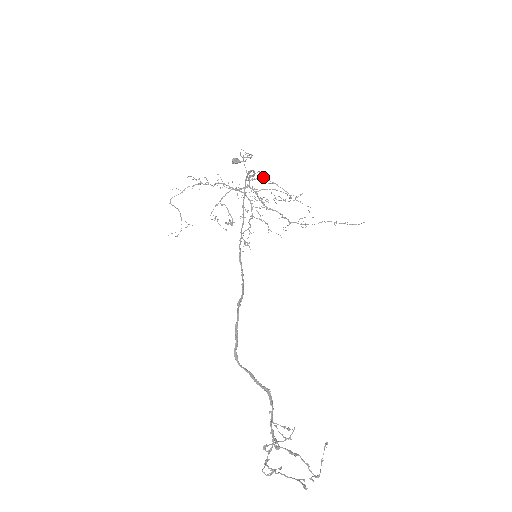
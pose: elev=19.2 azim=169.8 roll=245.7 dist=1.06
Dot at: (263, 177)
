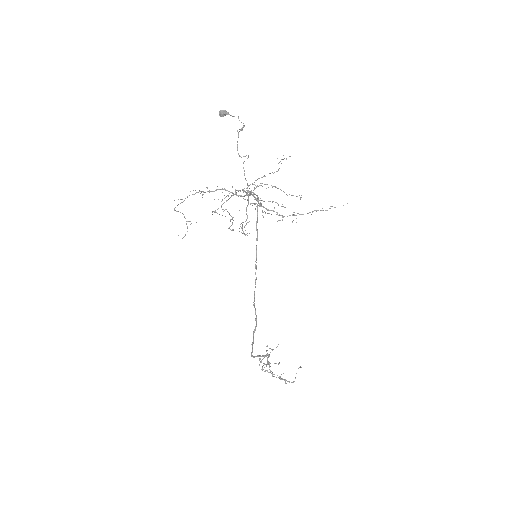
Dot at: occluded
